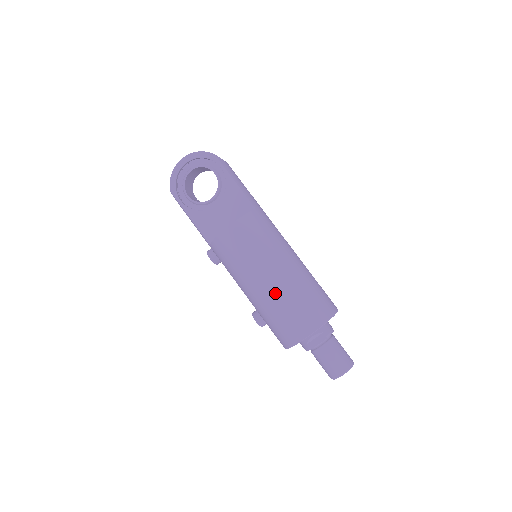
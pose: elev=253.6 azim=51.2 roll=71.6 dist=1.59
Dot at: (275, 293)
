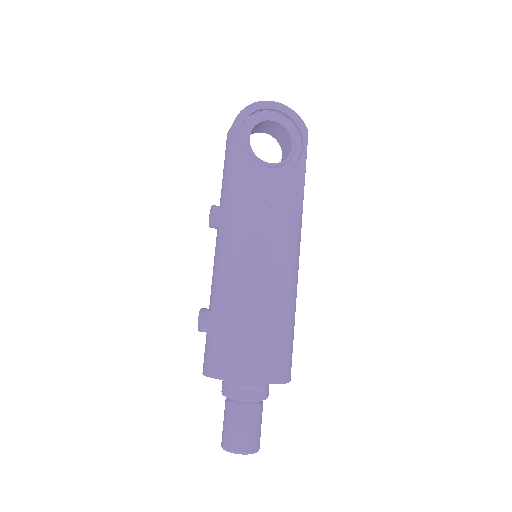
Dot at: (263, 309)
